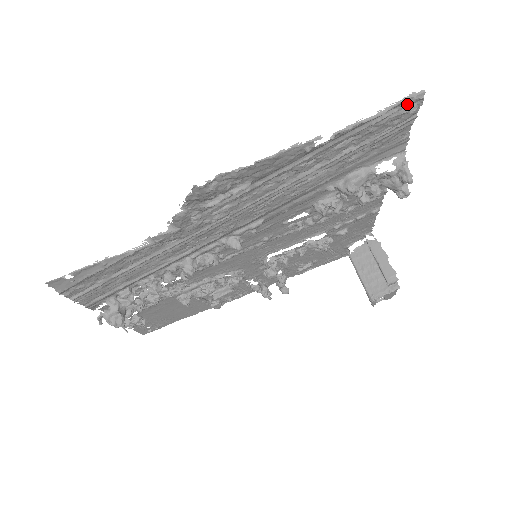
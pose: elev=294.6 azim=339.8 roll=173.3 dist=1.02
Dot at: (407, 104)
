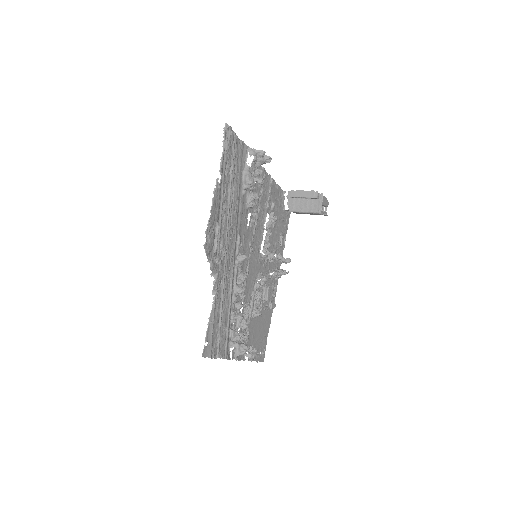
Dot at: (227, 134)
